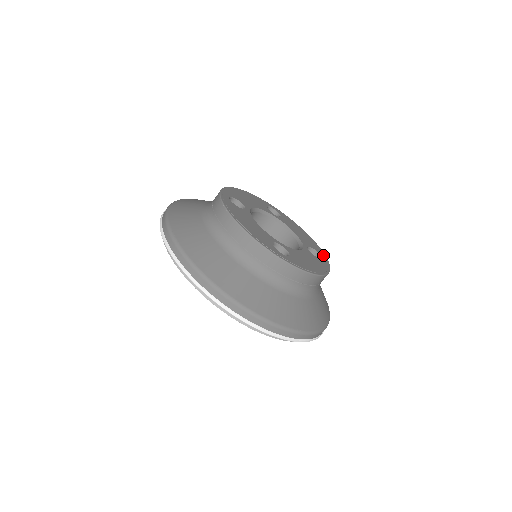
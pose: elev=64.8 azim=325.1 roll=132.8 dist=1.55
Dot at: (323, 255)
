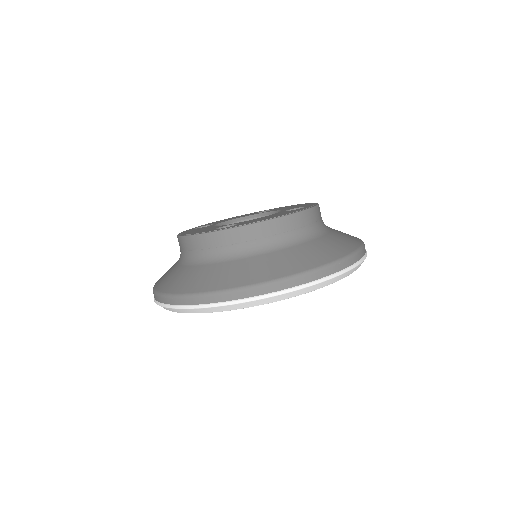
Dot at: (311, 205)
